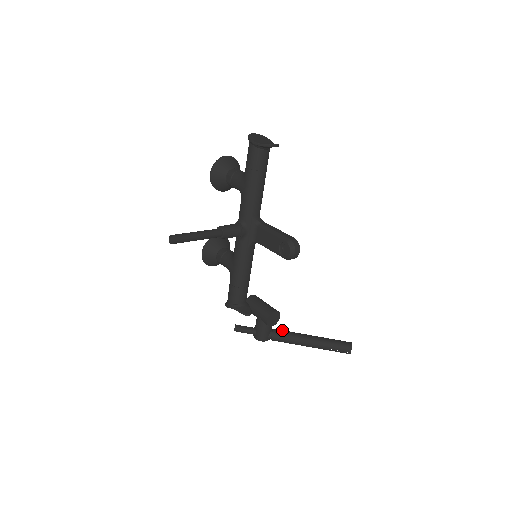
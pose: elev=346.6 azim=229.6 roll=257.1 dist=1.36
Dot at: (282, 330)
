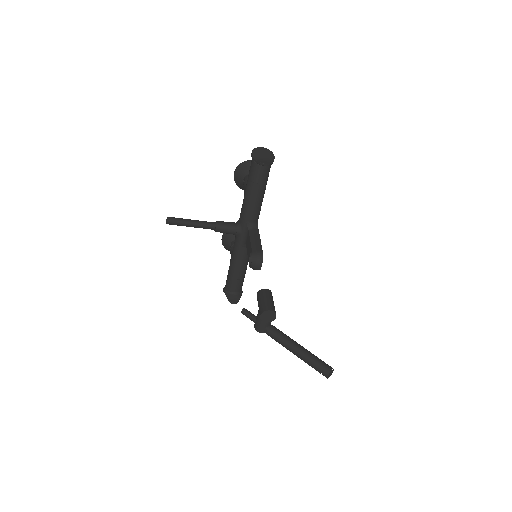
Dot at: (278, 329)
